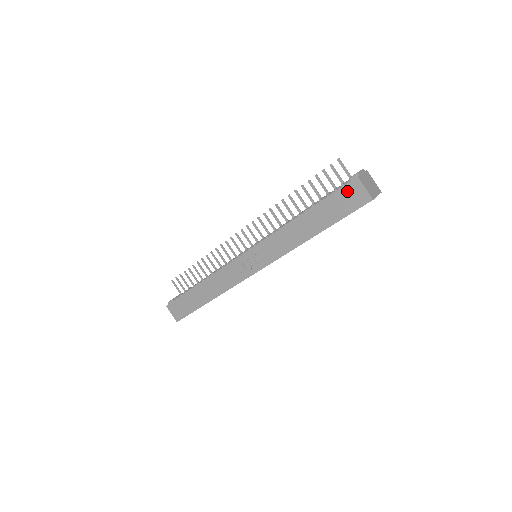
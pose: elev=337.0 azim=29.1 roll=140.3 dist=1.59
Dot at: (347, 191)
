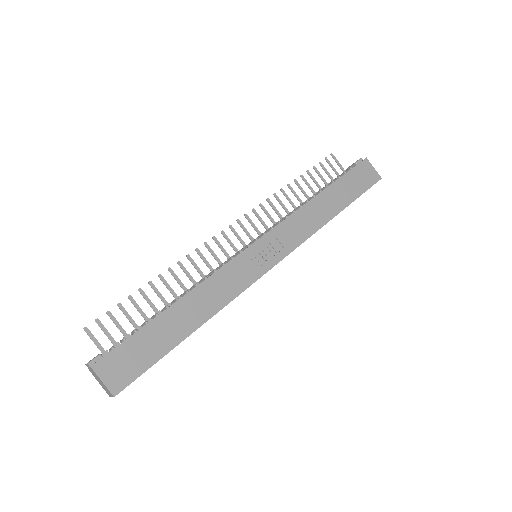
Dot at: (361, 169)
